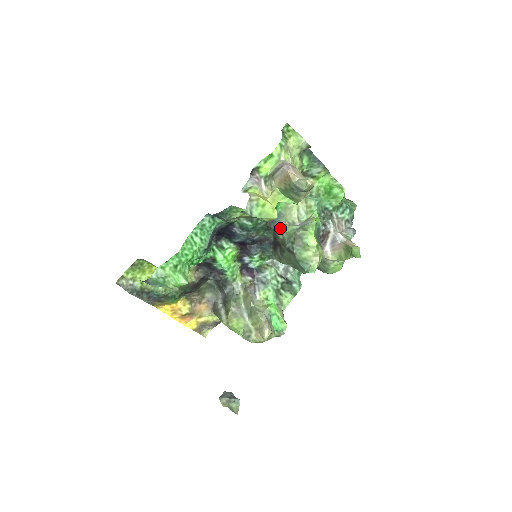
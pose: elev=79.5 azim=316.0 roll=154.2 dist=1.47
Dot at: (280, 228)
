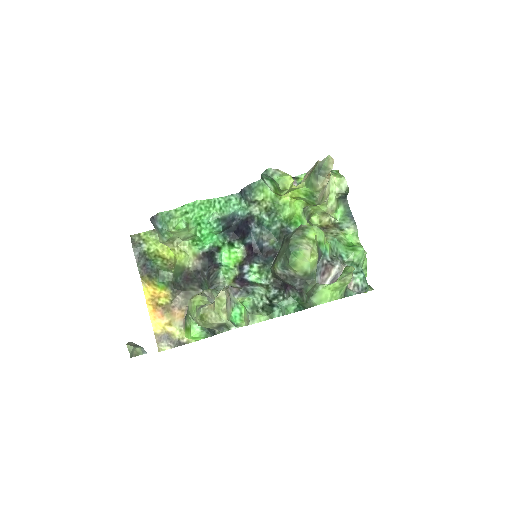
Dot at: occluded
